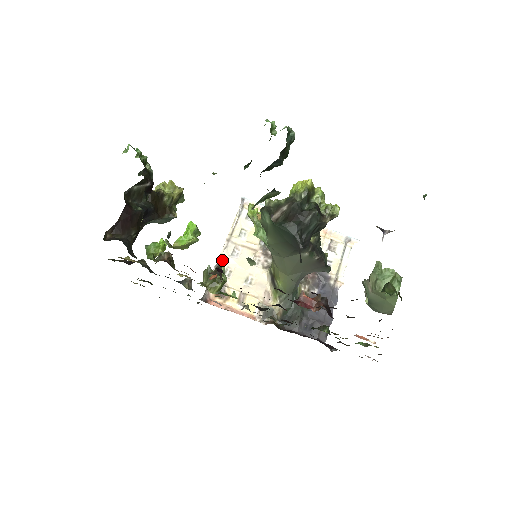
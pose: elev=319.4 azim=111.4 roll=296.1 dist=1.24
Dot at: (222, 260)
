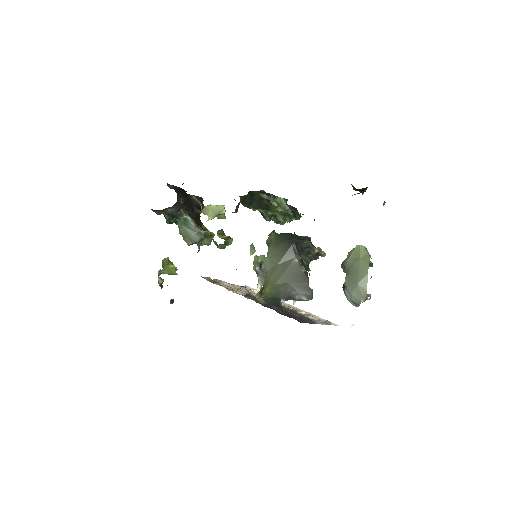
Dot at: (220, 281)
